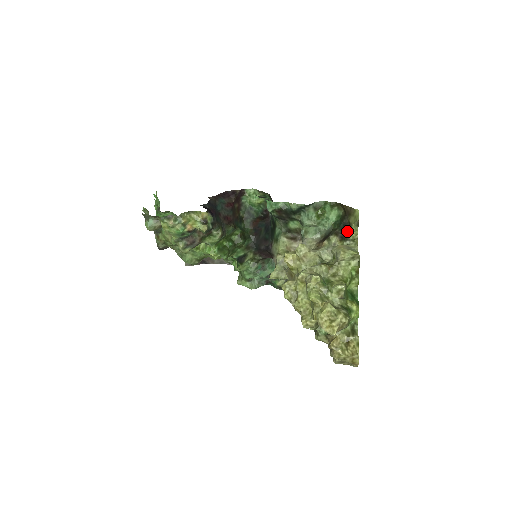
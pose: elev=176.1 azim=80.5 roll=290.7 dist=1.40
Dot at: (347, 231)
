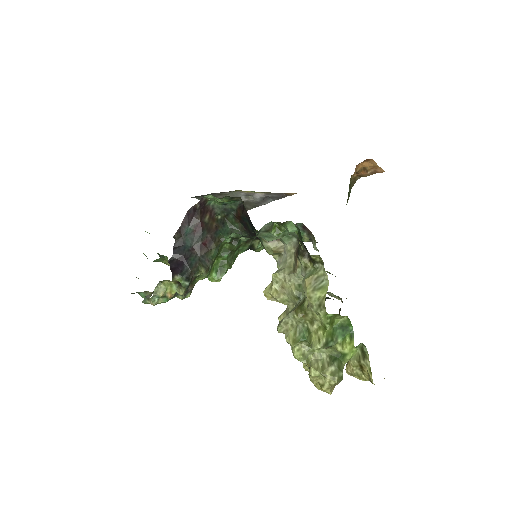
Dot at: (309, 255)
